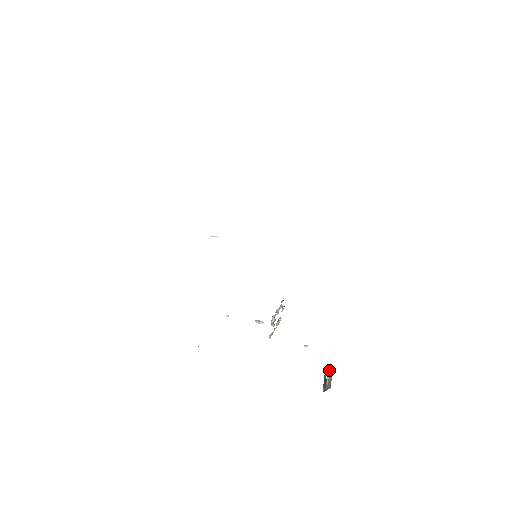
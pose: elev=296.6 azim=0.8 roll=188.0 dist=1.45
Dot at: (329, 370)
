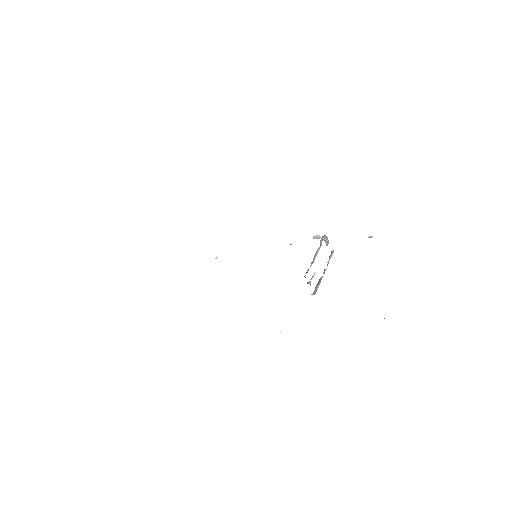
Dot at: occluded
